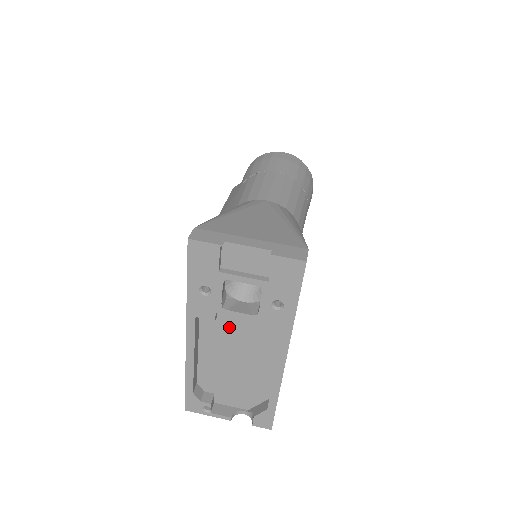
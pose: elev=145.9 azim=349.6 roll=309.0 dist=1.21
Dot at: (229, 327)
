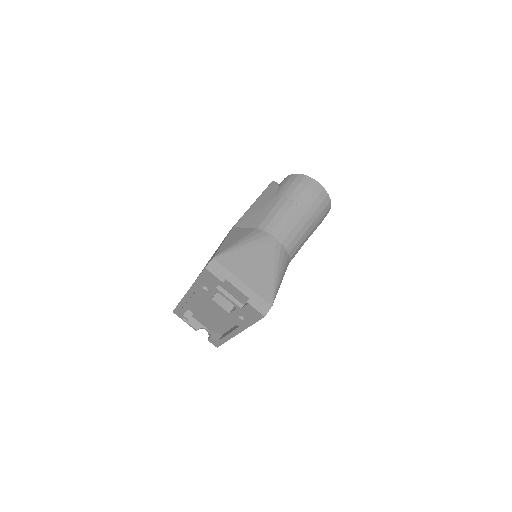
Dot at: occluded
